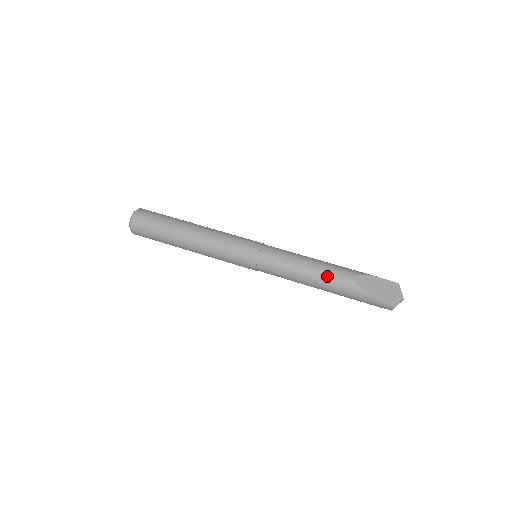
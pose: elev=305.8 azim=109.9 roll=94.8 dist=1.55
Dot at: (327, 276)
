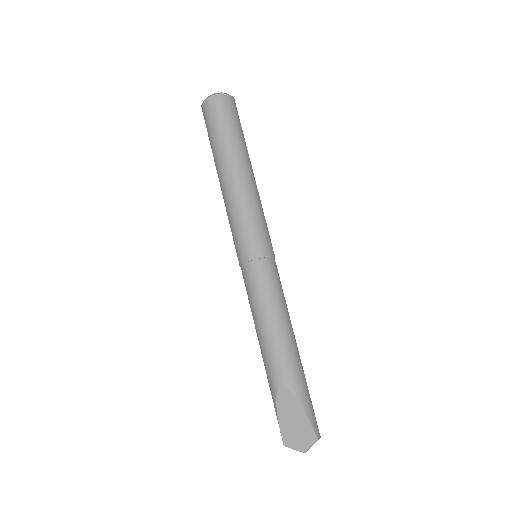
Dot at: (266, 354)
